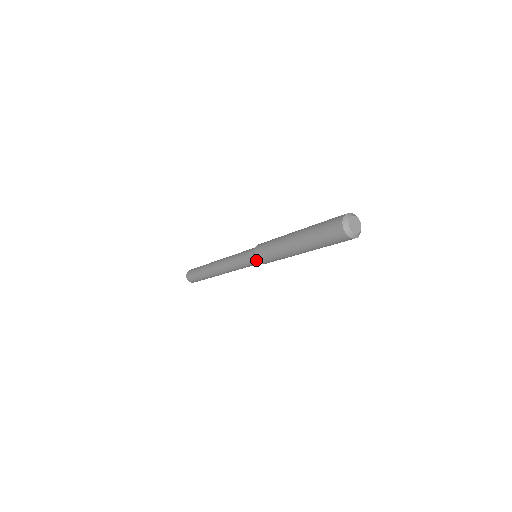
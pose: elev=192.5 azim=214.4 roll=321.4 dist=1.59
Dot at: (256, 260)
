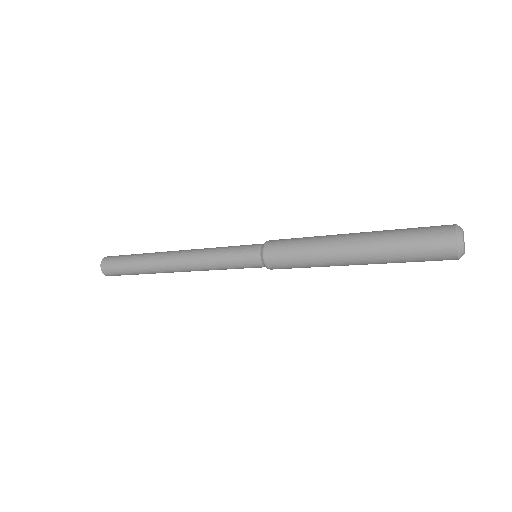
Dot at: (263, 256)
